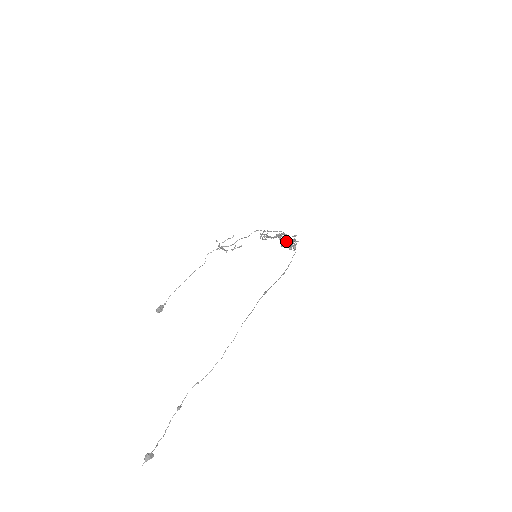
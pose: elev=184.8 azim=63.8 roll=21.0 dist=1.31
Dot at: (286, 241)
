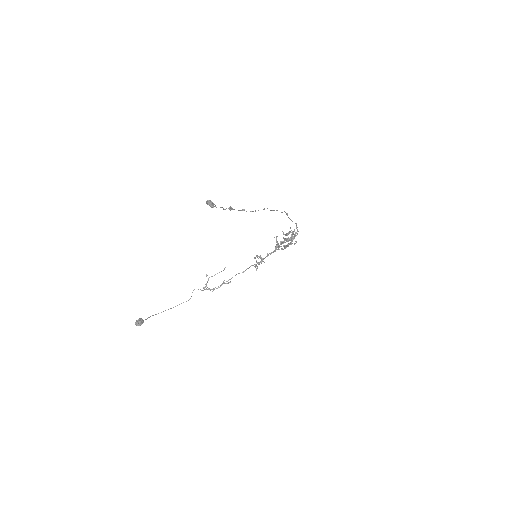
Dot at: (288, 232)
